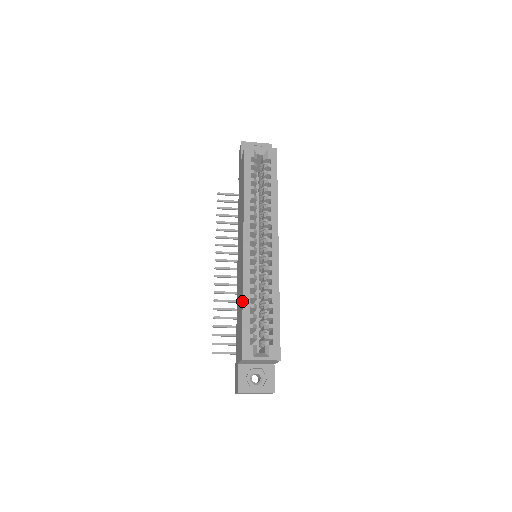
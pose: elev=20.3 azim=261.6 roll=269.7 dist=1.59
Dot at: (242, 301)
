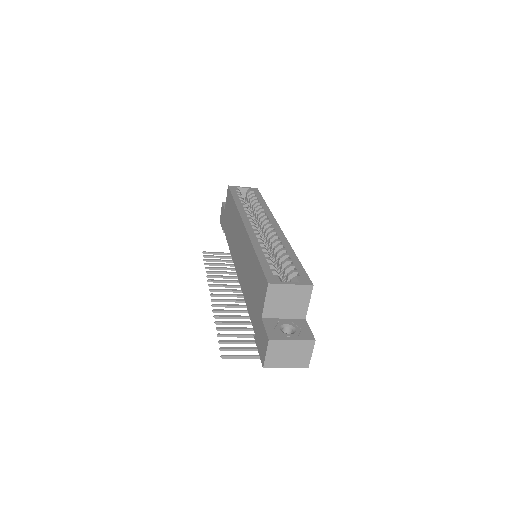
Dot at: (254, 251)
